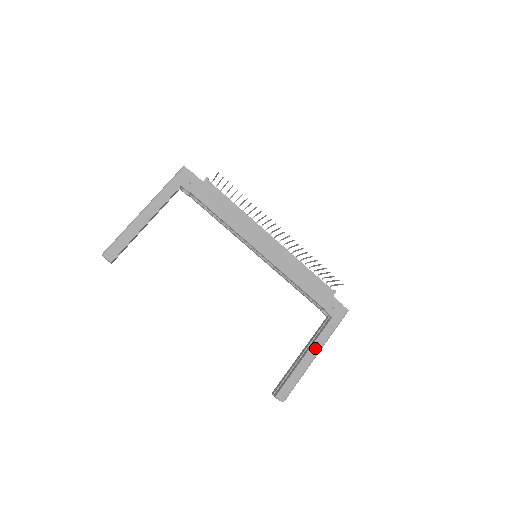
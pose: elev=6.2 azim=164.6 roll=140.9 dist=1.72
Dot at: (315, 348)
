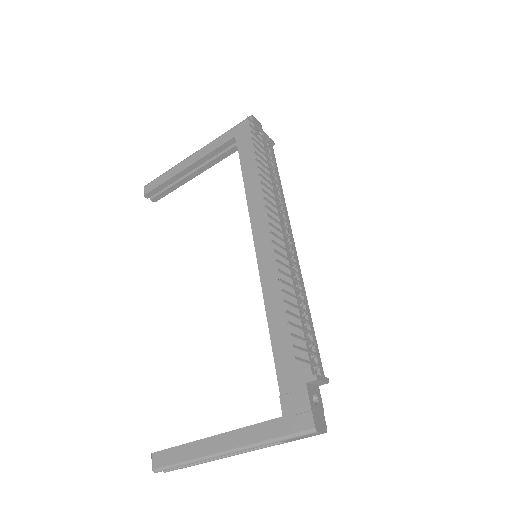
Dot at: (229, 440)
